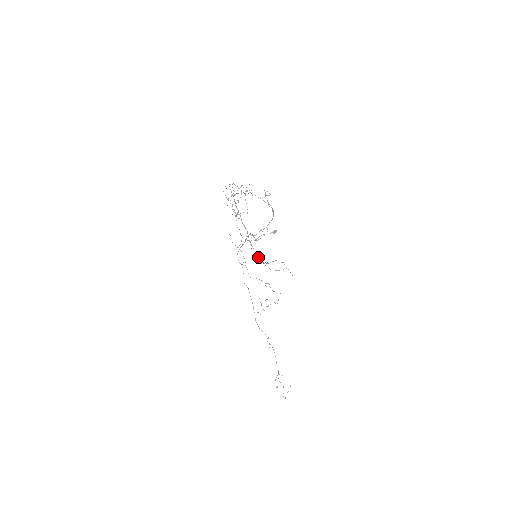
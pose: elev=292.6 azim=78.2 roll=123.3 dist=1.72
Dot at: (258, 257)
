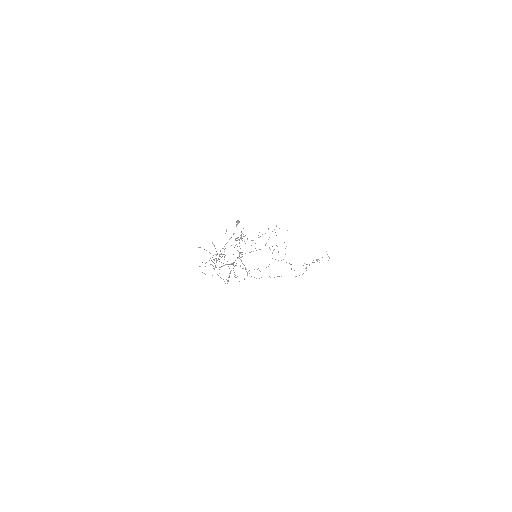
Dot at: occluded
